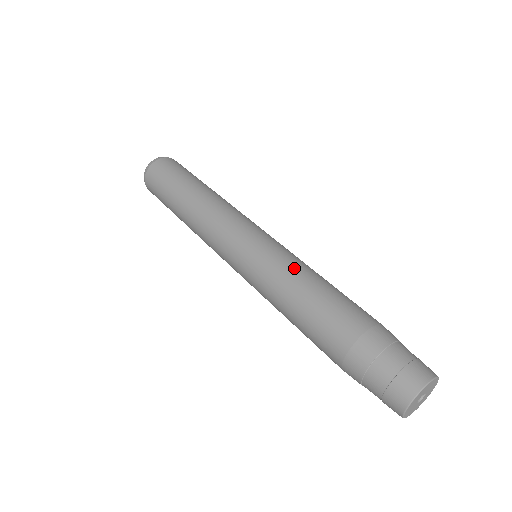
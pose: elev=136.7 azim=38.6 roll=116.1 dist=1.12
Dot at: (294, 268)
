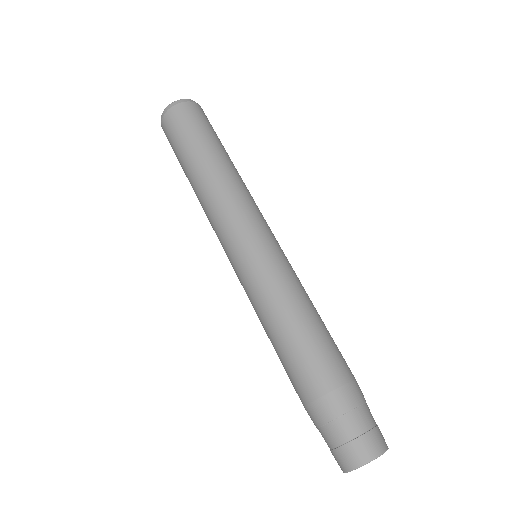
Dot at: (302, 290)
